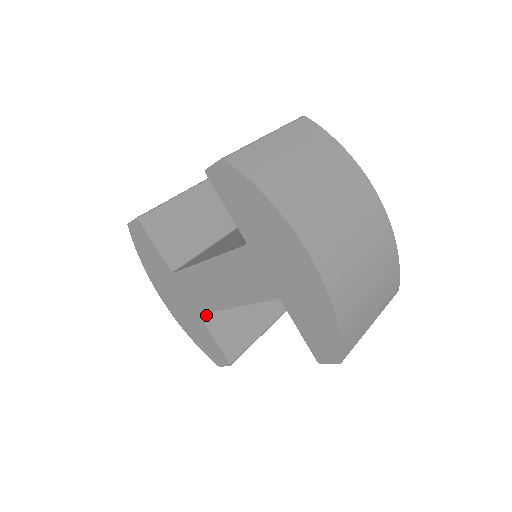
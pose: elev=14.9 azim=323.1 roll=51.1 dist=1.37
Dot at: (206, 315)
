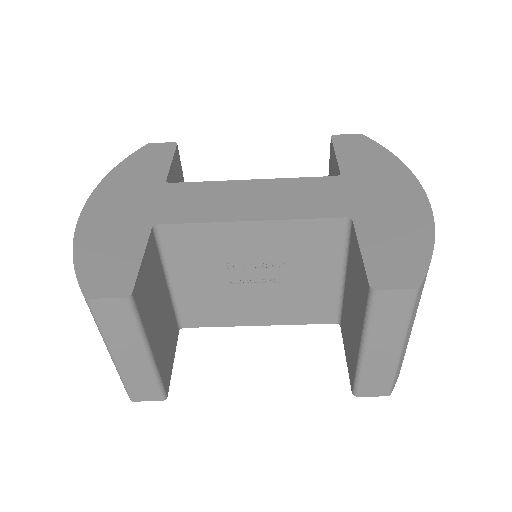
Dot at: (153, 238)
